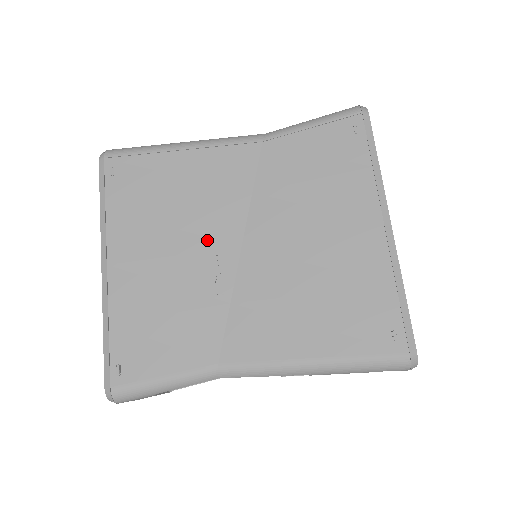
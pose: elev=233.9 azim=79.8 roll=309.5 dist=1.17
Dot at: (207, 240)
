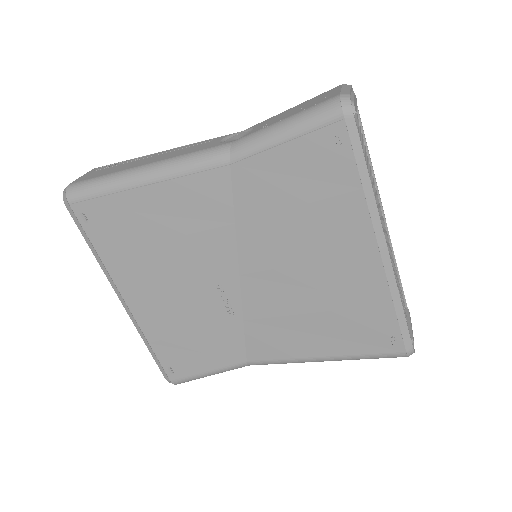
Dot at: (205, 273)
